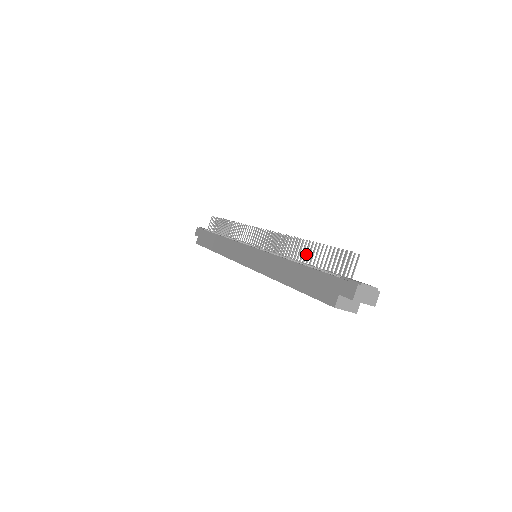
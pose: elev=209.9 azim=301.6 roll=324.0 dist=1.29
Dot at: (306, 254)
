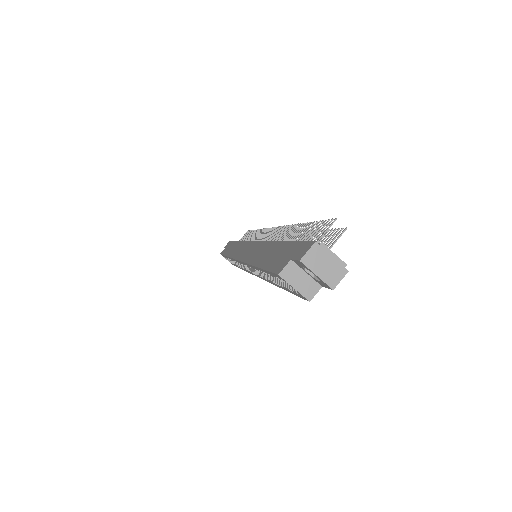
Dot at: occluded
